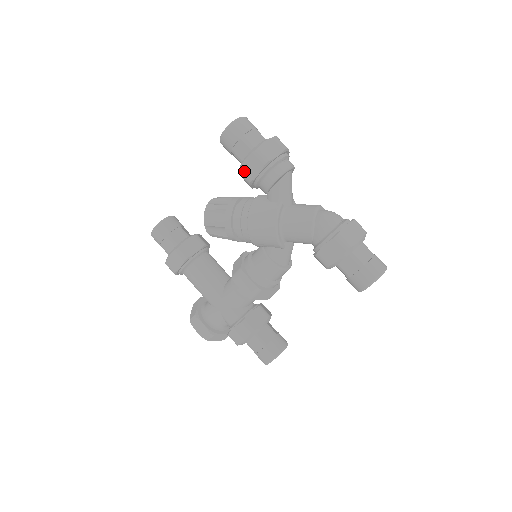
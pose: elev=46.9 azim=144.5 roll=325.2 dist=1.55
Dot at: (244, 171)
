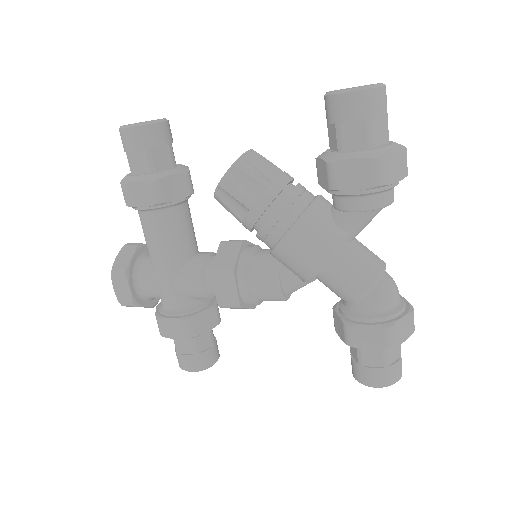
Dot at: (339, 170)
